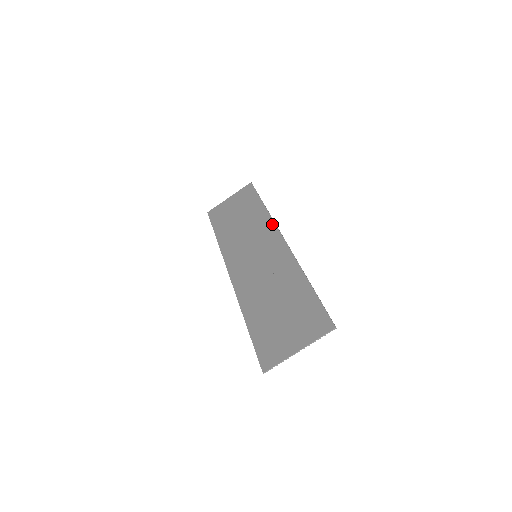
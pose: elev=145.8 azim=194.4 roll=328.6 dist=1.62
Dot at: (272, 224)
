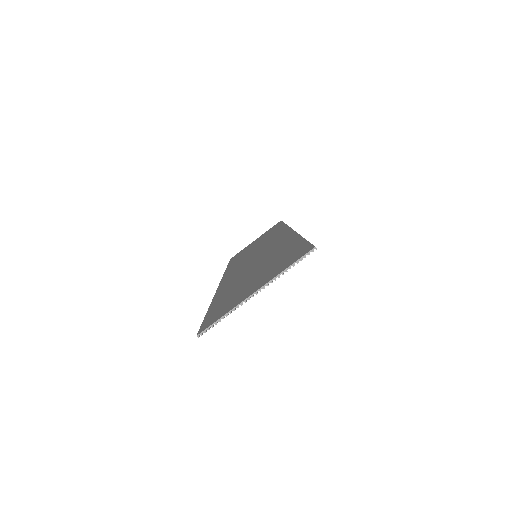
Dot at: (285, 228)
